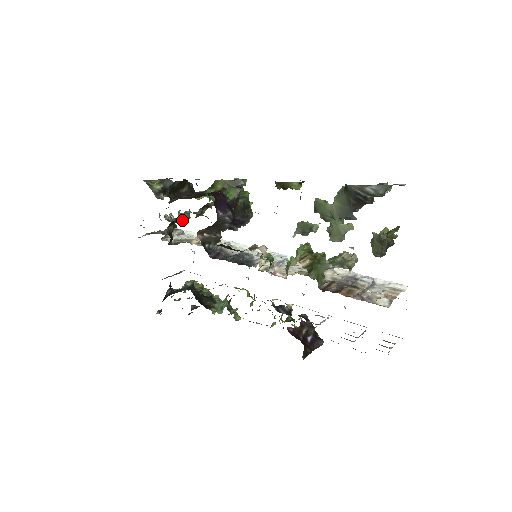
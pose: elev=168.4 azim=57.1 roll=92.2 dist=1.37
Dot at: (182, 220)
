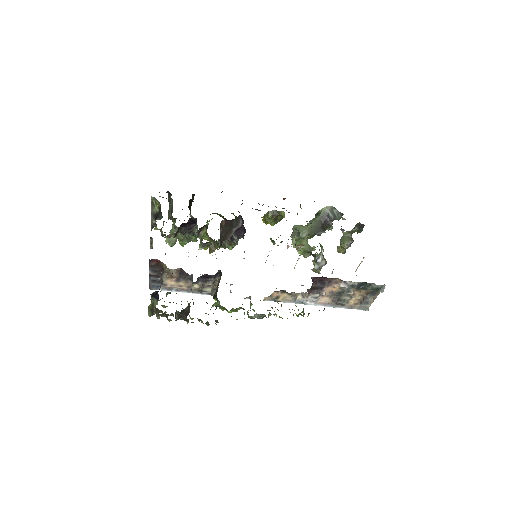
Dot at: (172, 240)
